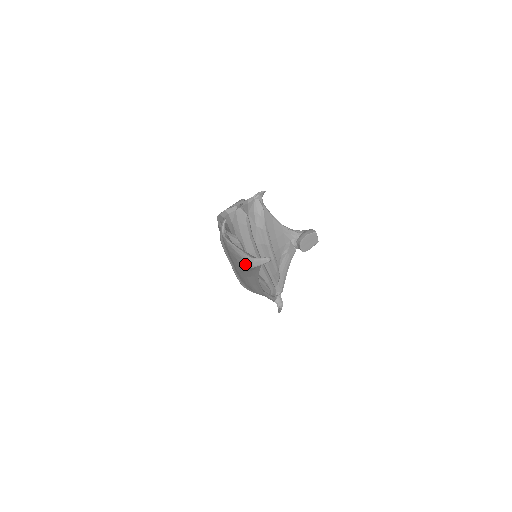
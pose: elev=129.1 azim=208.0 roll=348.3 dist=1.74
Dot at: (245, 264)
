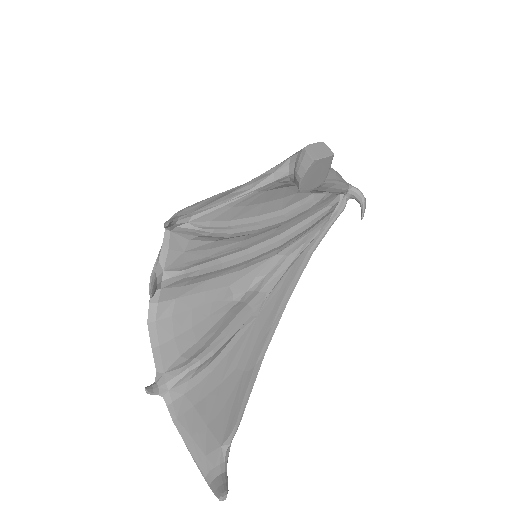
Dot at: occluded
